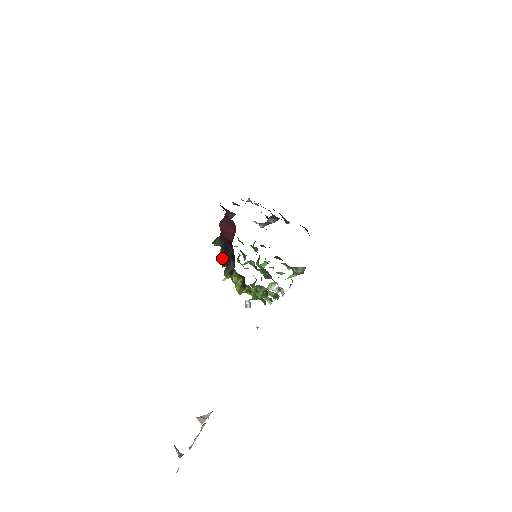
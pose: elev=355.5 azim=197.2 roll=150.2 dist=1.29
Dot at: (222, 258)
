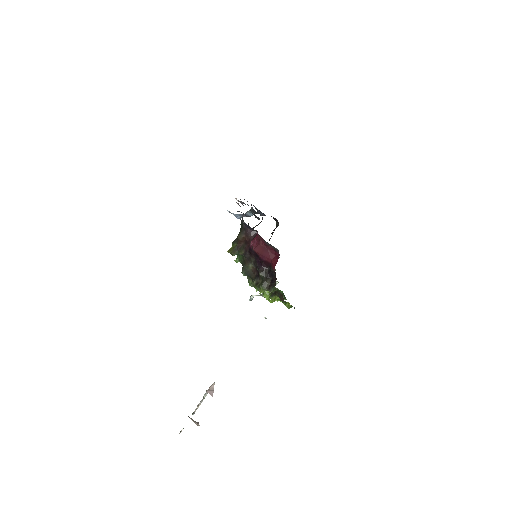
Dot at: (244, 268)
